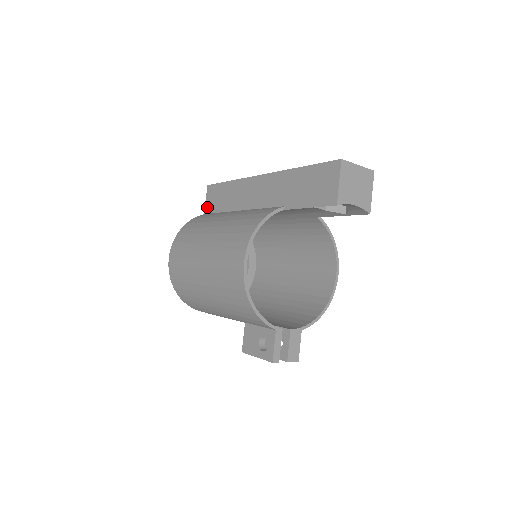
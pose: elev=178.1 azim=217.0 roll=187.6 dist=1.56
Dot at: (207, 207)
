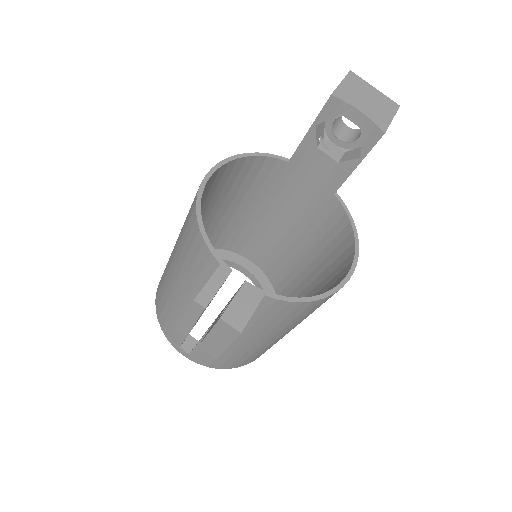
Dot at: occluded
